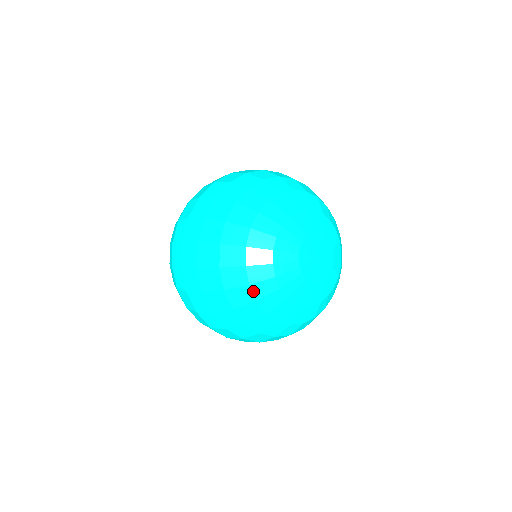
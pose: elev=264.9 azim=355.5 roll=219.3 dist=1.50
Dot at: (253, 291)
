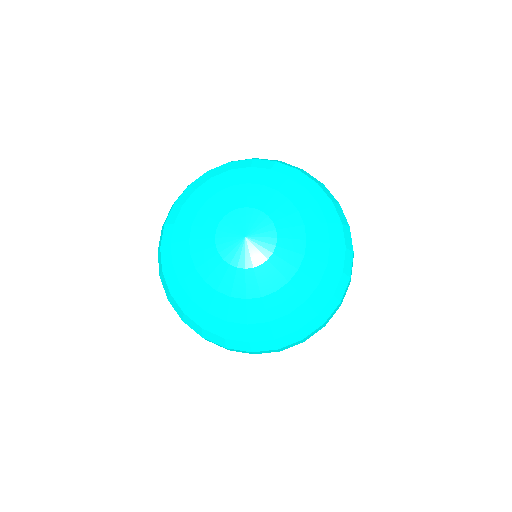
Dot at: (198, 304)
